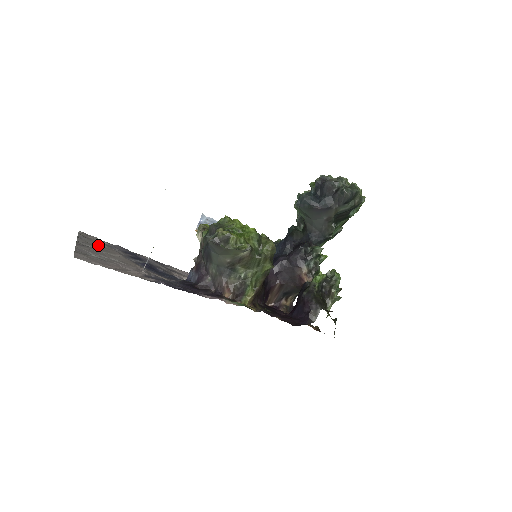
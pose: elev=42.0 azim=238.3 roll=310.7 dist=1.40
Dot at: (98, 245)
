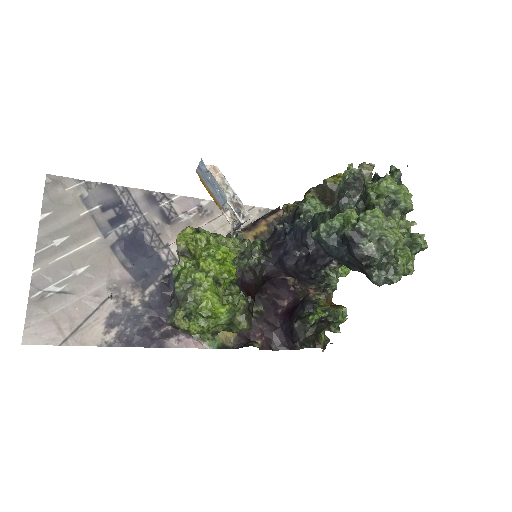
Dot at: (67, 221)
